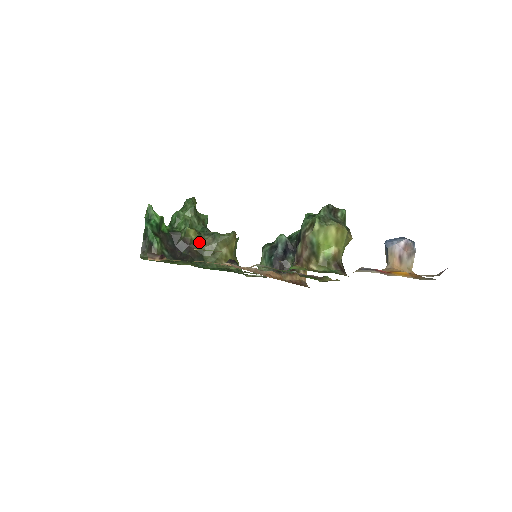
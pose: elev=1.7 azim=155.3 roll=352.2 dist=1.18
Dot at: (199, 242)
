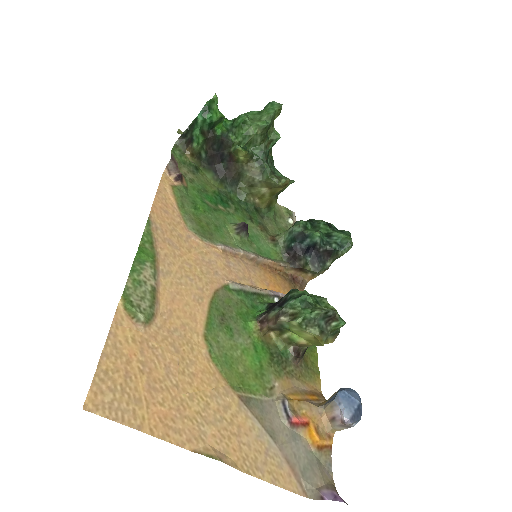
Dot at: (245, 165)
